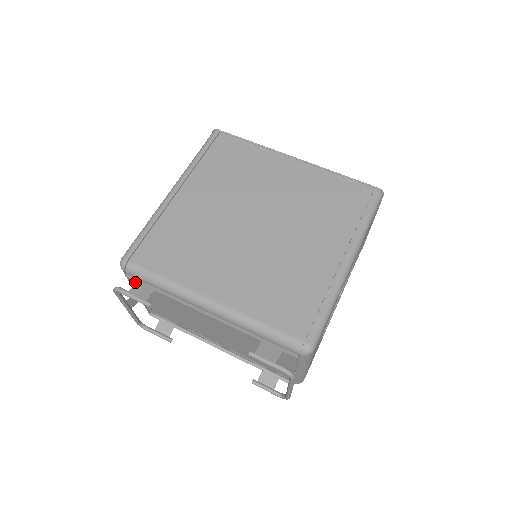
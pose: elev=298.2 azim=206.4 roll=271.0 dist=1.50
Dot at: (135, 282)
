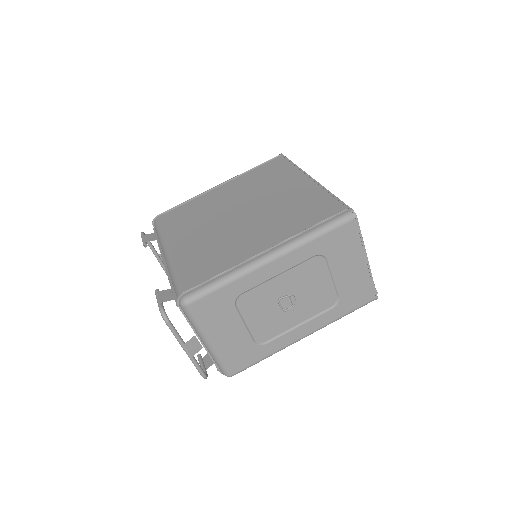
Dot at: occluded
